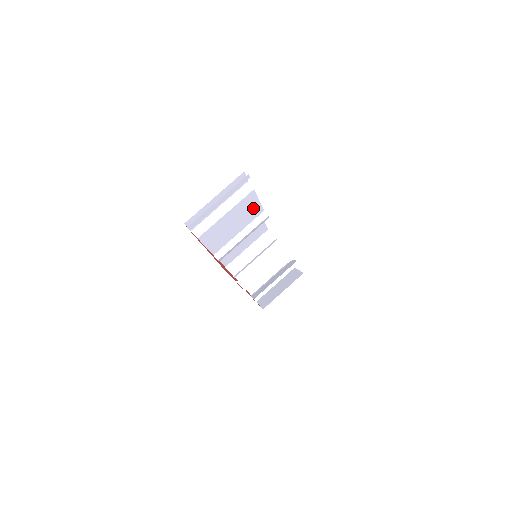
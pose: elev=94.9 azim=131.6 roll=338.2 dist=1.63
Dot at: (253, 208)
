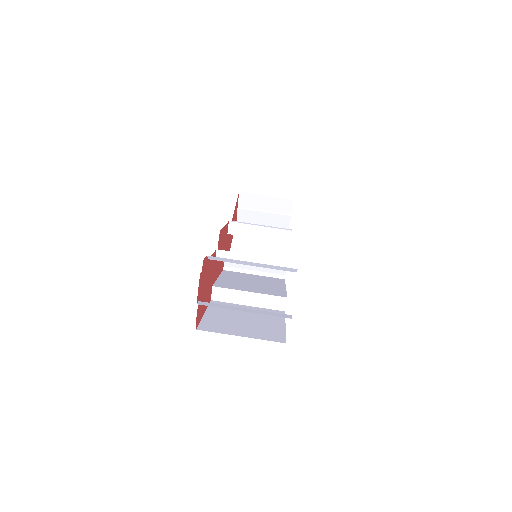
Dot at: occluded
